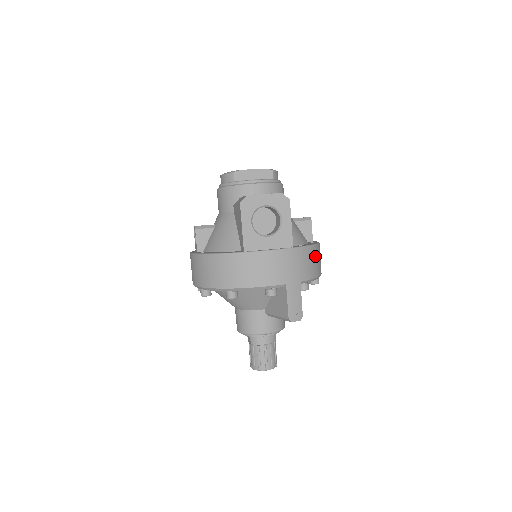
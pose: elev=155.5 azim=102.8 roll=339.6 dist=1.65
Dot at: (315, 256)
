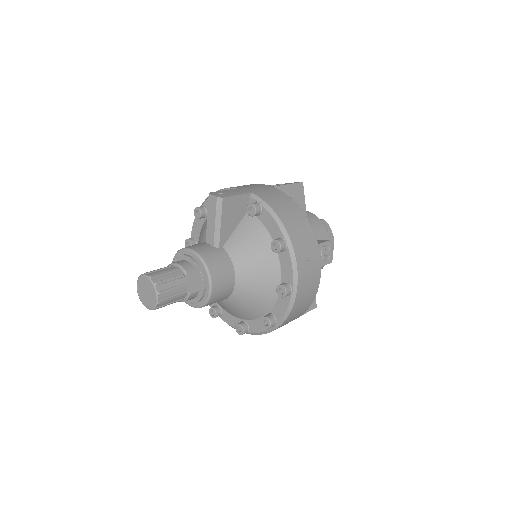
Dot at: (291, 208)
